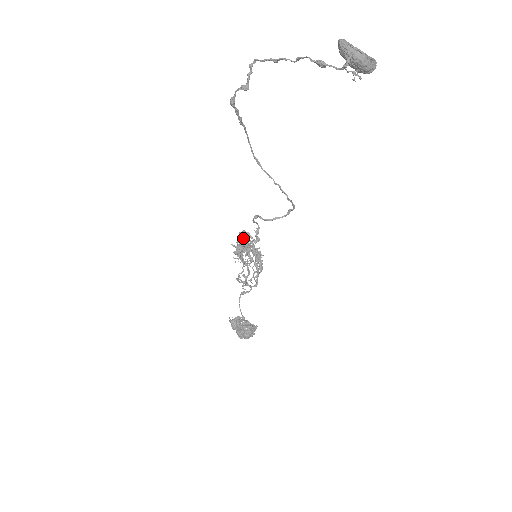
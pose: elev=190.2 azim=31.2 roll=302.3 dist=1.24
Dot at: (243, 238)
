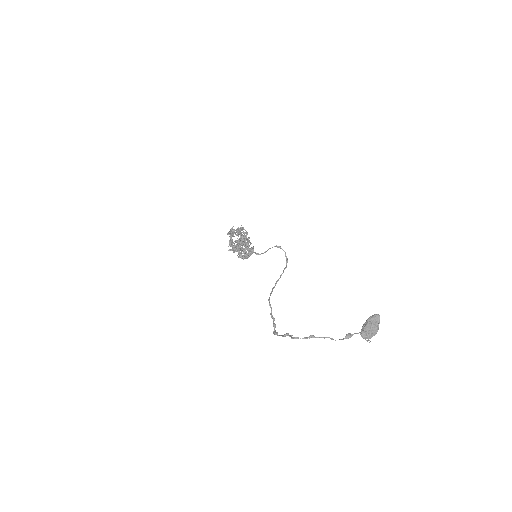
Dot at: (237, 248)
